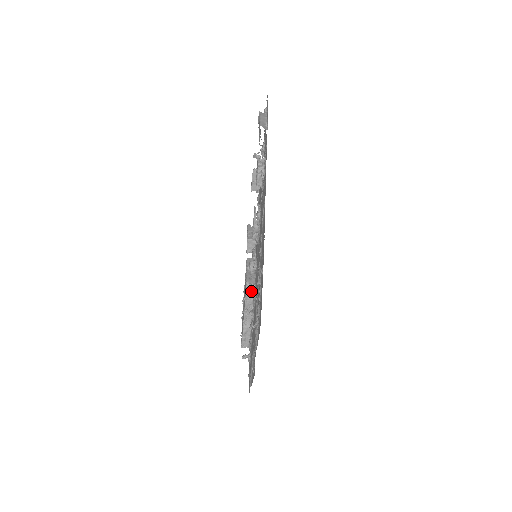
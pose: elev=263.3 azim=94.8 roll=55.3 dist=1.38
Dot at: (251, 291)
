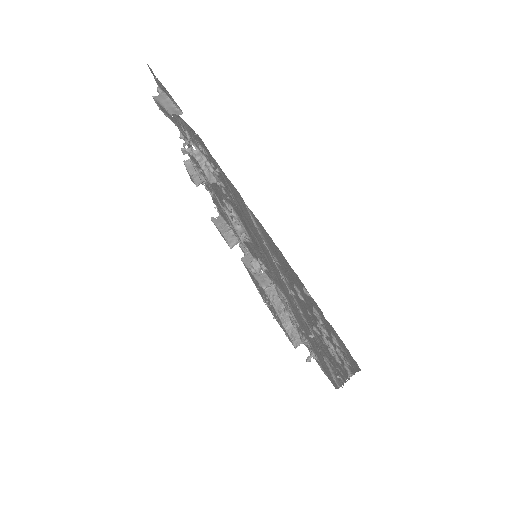
Dot at: (273, 293)
